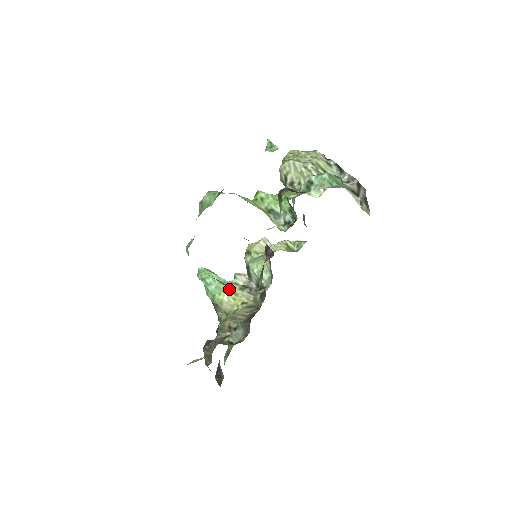
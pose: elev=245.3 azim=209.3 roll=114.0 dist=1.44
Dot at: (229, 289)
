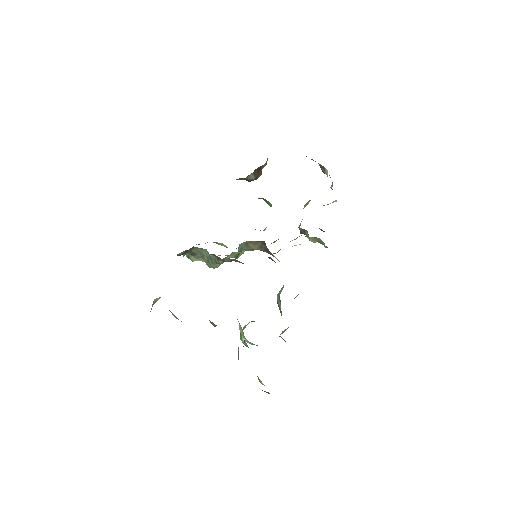
Dot at: (211, 258)
